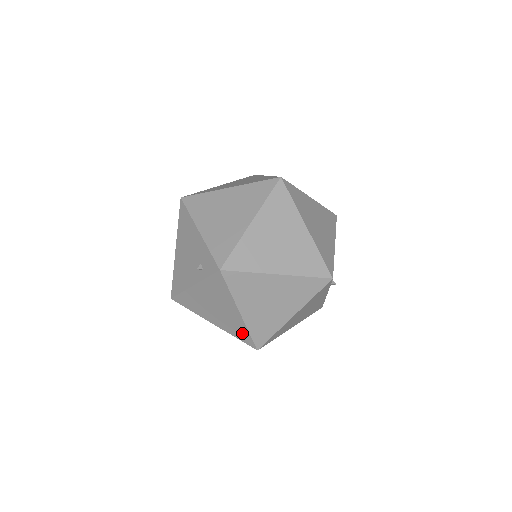
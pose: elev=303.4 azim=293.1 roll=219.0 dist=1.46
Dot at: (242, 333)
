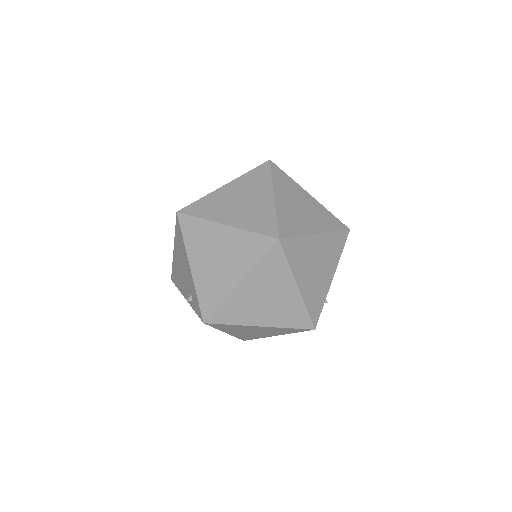
Dot at: occluded
